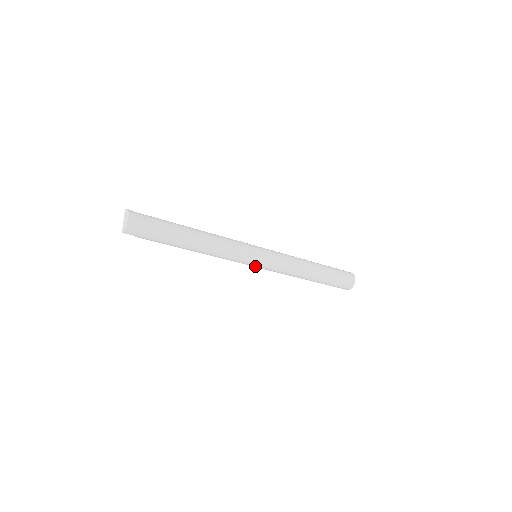
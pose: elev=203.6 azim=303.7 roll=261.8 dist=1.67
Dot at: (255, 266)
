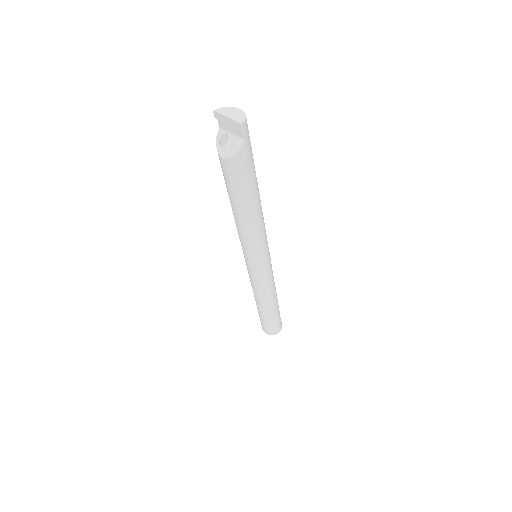
Dot at: (266, 262)
